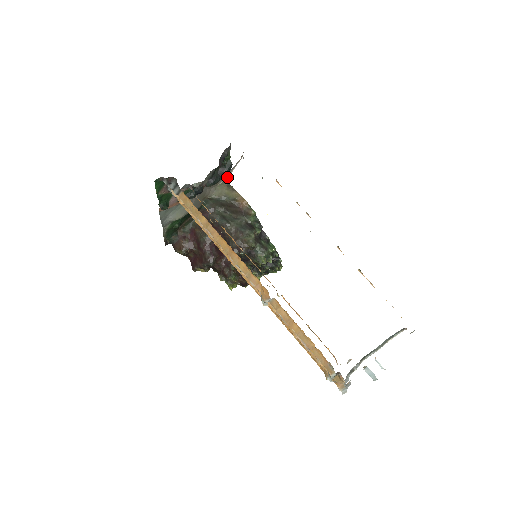
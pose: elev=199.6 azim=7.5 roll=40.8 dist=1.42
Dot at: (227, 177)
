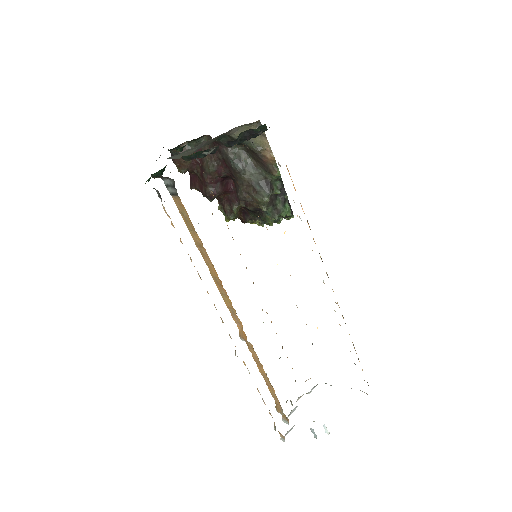
Dot at: occluded
